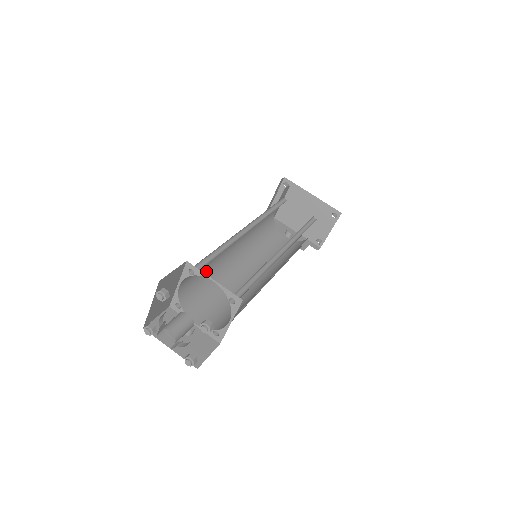
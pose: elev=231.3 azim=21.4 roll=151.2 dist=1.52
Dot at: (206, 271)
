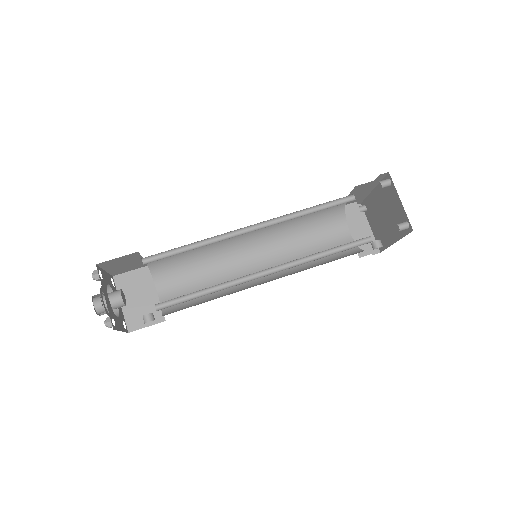
Dot at: (206, 287)
